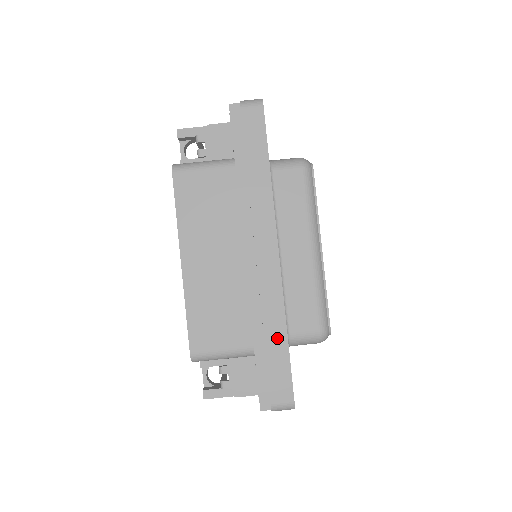
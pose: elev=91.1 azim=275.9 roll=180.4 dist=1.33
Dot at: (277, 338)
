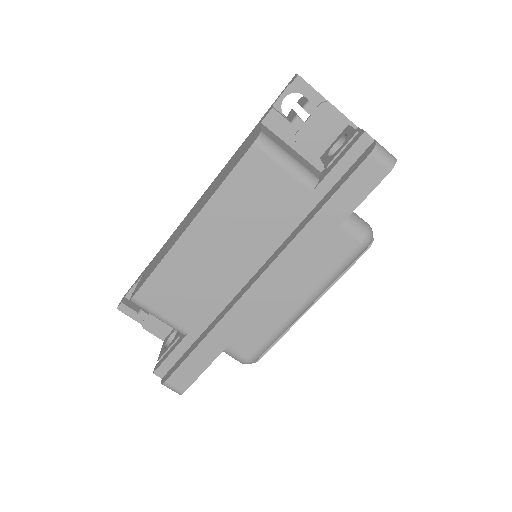
Dot at: (212, 348)
